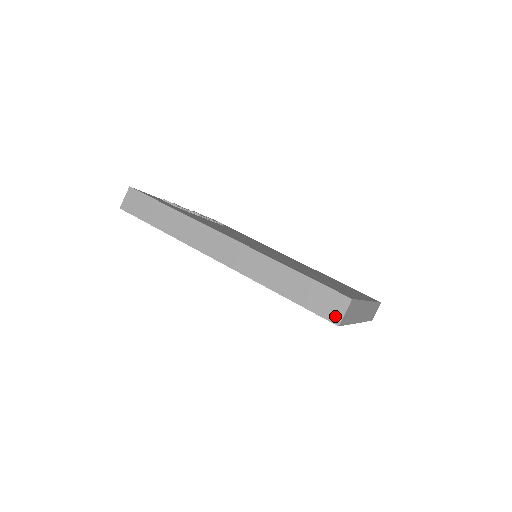
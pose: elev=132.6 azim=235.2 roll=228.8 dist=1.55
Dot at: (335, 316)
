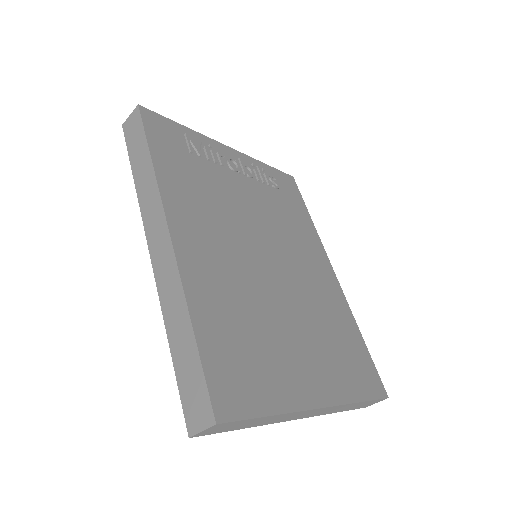
Dot at: (193, 424)
